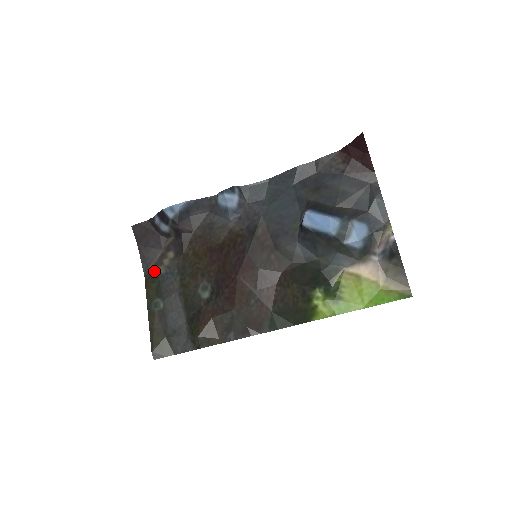
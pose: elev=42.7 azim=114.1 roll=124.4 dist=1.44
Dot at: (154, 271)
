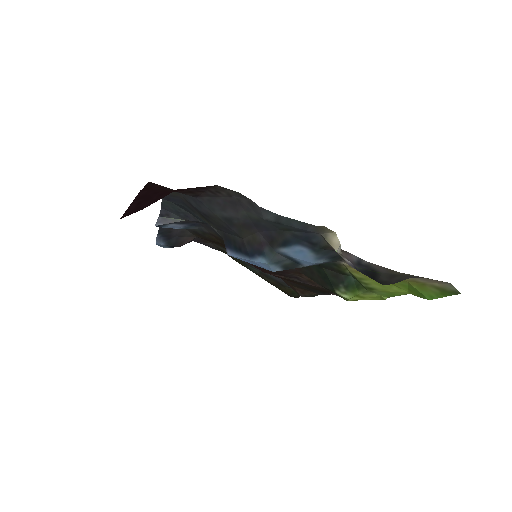
Dot at: occluded
